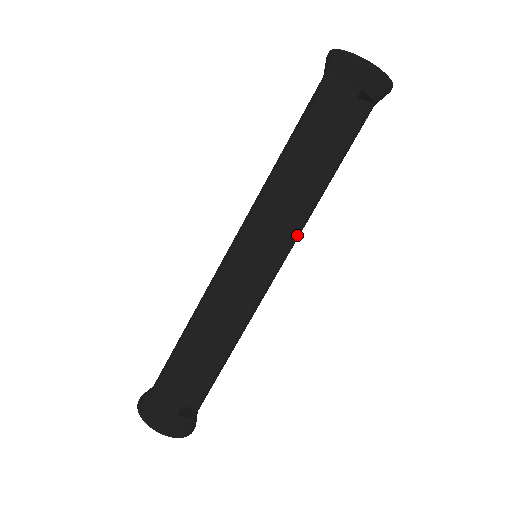
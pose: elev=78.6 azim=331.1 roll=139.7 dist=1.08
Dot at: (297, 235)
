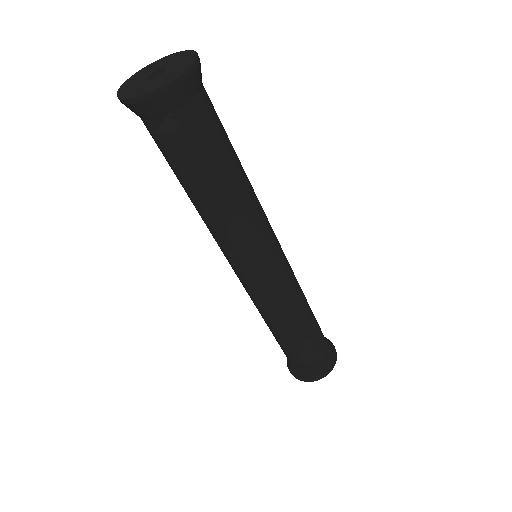
Dot at: (243, 246)
